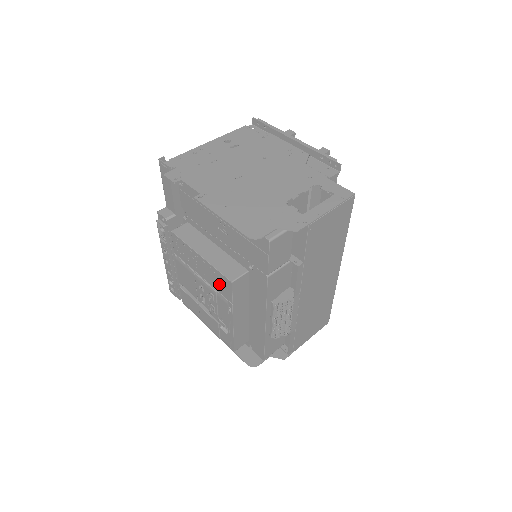
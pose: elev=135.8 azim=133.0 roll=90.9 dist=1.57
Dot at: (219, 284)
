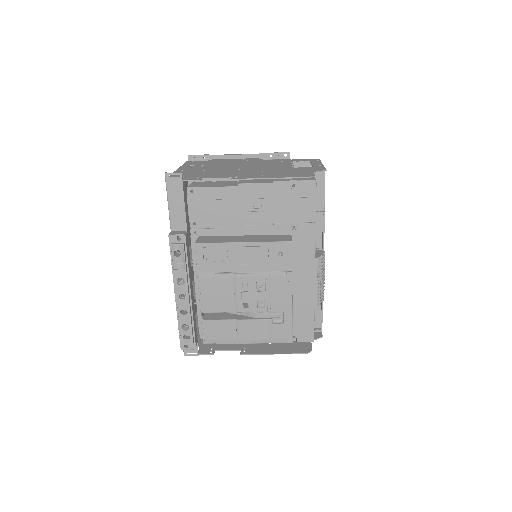
Dot at: (273, 259)
